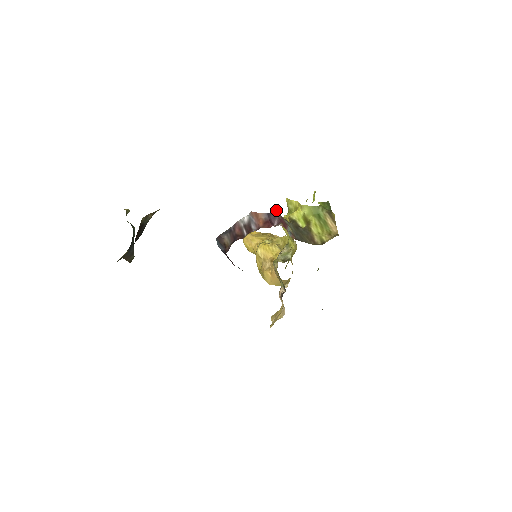
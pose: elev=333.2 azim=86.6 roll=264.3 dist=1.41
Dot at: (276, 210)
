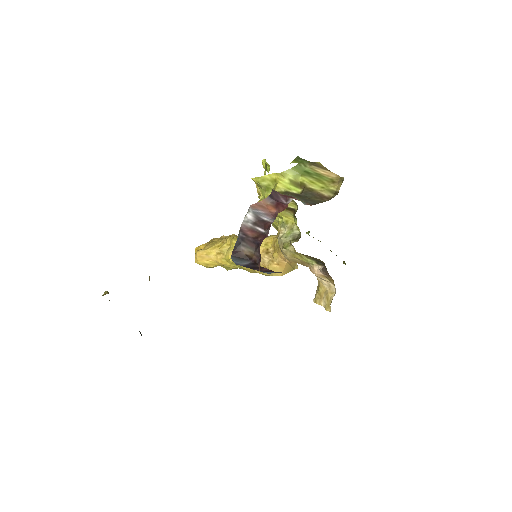
Dot at: occluded
